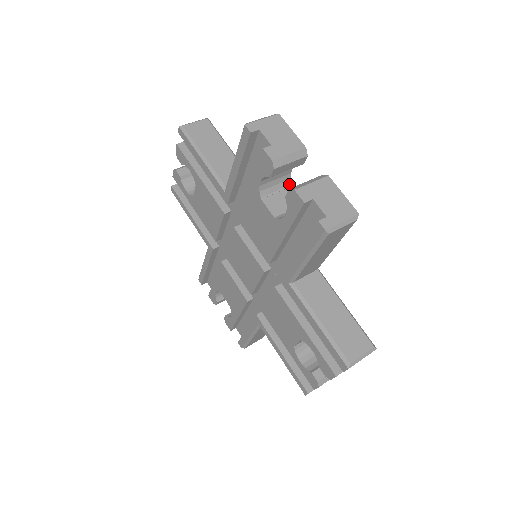
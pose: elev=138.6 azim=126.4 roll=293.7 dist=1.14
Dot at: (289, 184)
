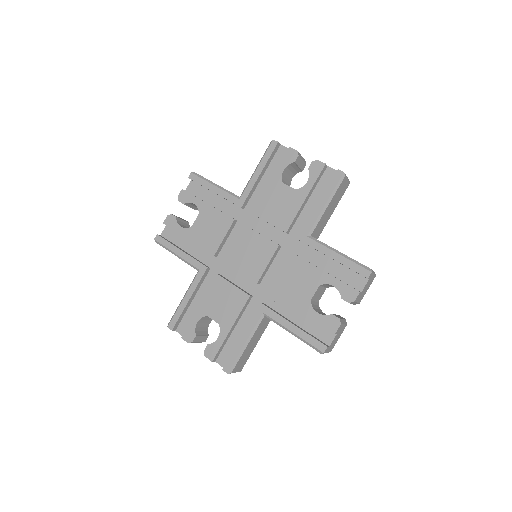
Dot at: occluded
